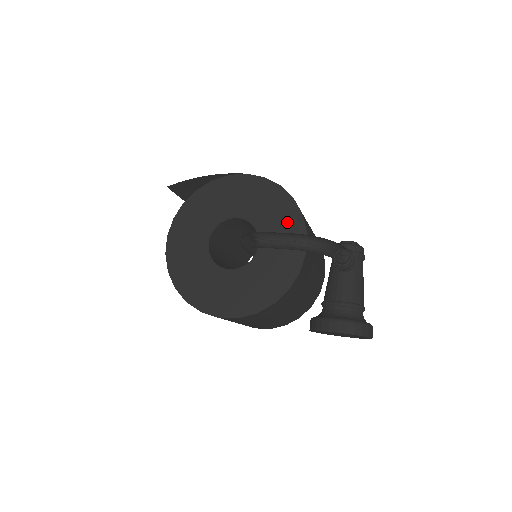
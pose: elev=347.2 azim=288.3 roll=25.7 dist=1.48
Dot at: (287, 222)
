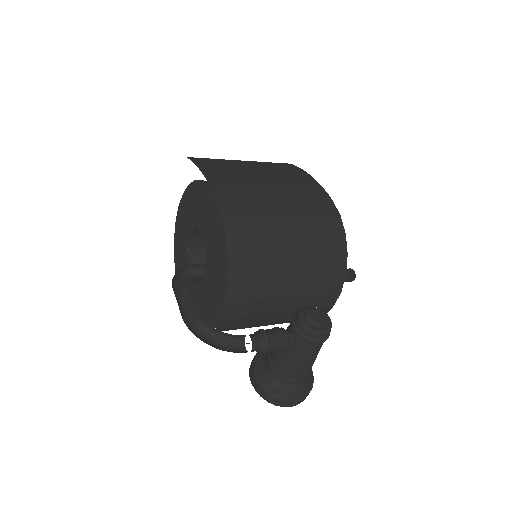
Dot at: (219, 279)
